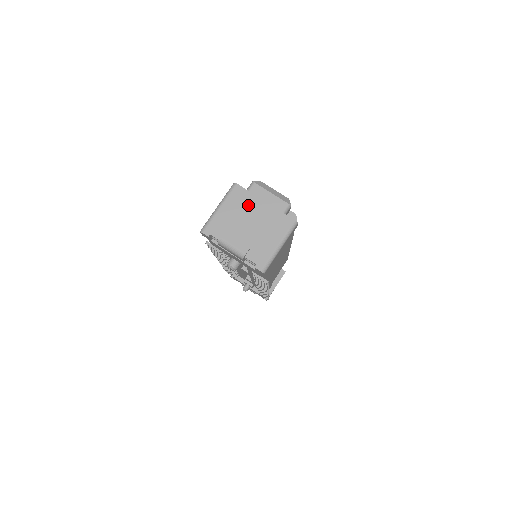
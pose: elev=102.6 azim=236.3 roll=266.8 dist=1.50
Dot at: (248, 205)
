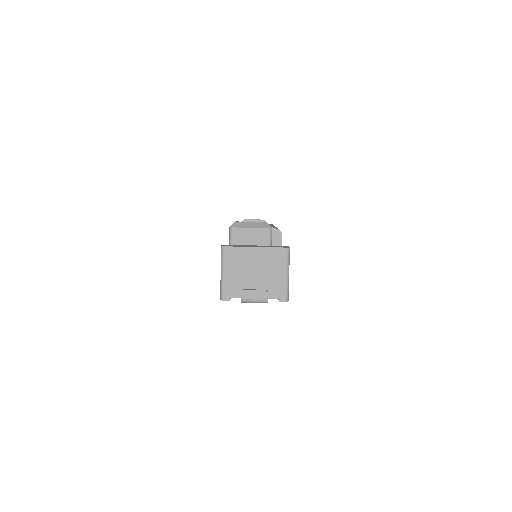
Dot at: (244, 258)
